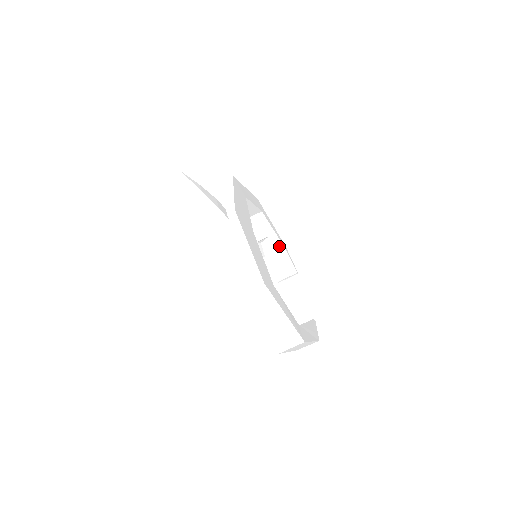
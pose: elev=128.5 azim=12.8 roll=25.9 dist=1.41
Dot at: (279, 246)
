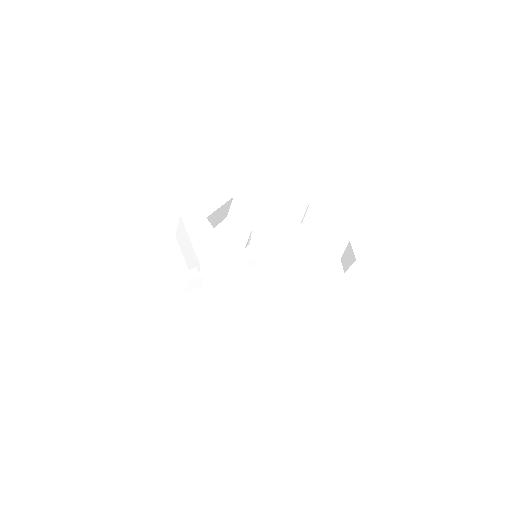
Dot at: (274, 200)
